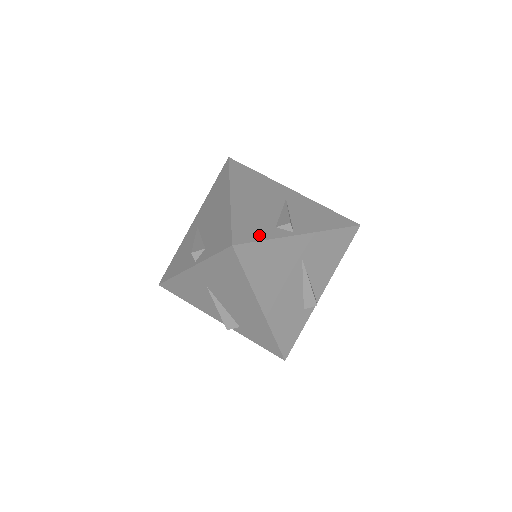
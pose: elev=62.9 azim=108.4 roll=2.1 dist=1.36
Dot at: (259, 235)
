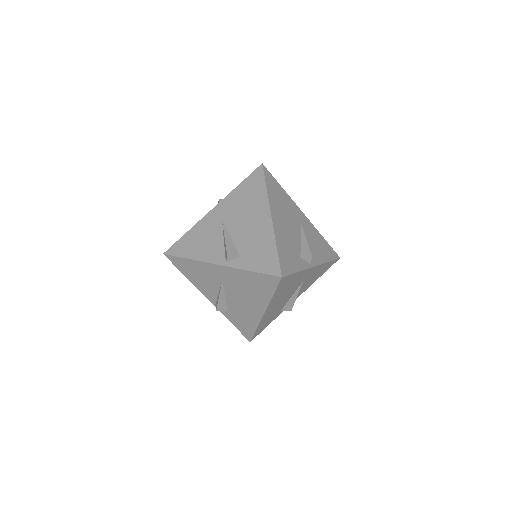
Dot at: (294, 266)
